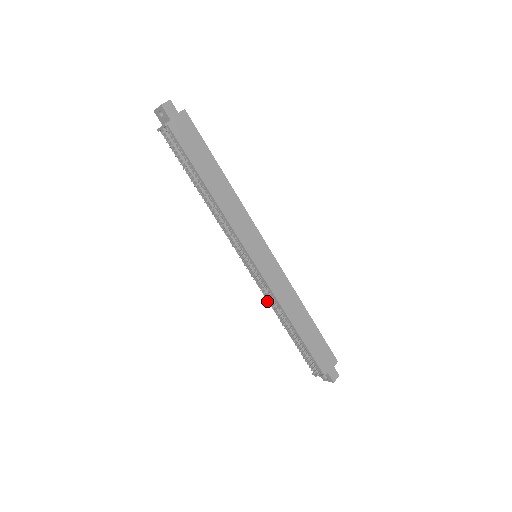
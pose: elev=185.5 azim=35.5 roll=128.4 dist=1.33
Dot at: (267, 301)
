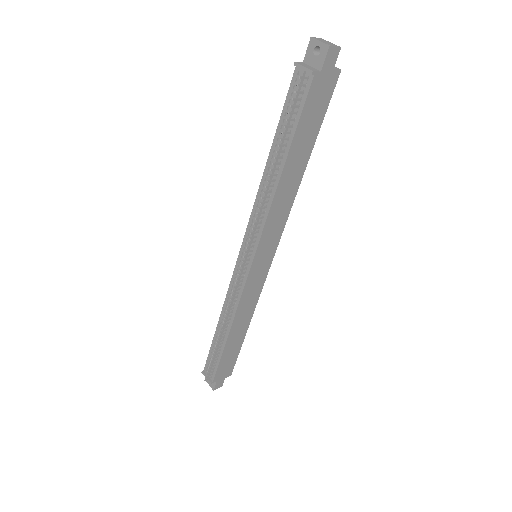
Dot at: (229, 303)
